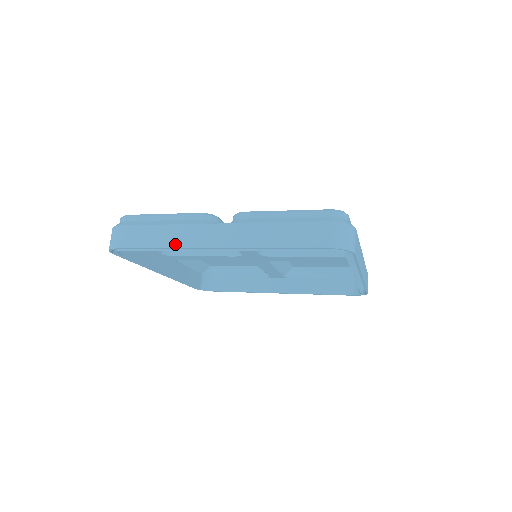
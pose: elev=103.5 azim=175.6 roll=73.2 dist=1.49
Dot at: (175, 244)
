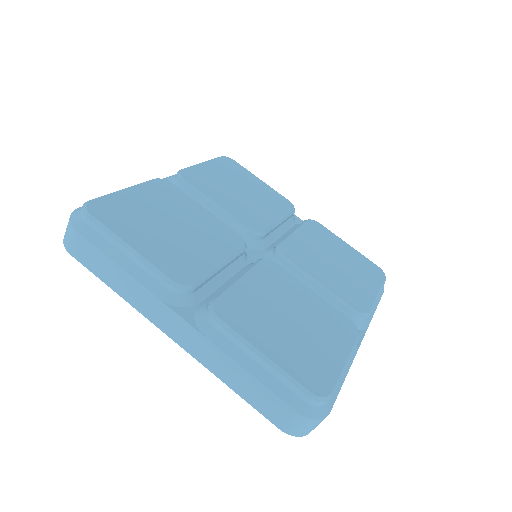
Dot at: (131, 300)
